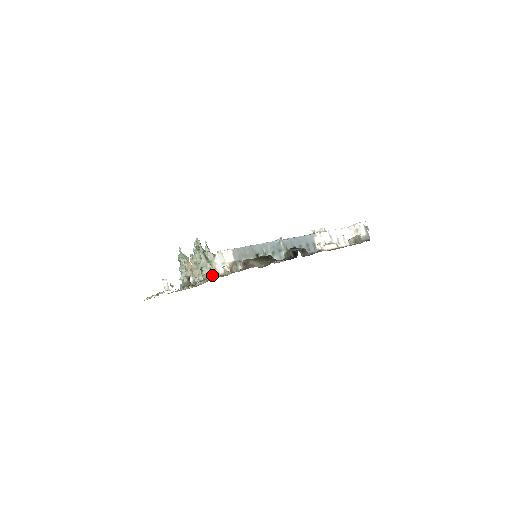
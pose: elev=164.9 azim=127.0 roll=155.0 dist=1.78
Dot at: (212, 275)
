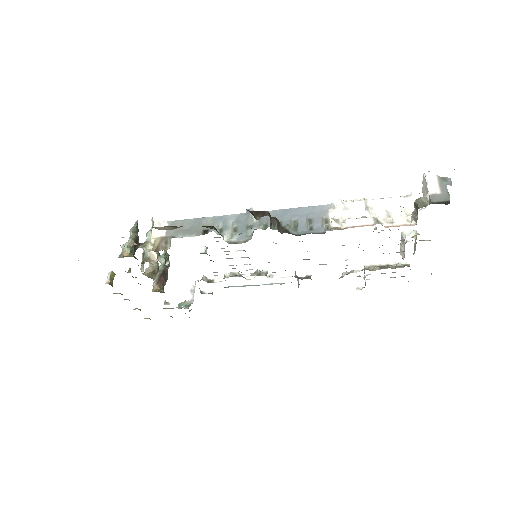
Dot at: (132, 255)
